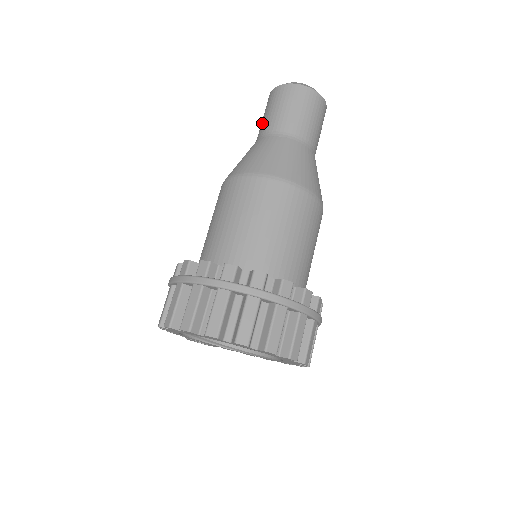
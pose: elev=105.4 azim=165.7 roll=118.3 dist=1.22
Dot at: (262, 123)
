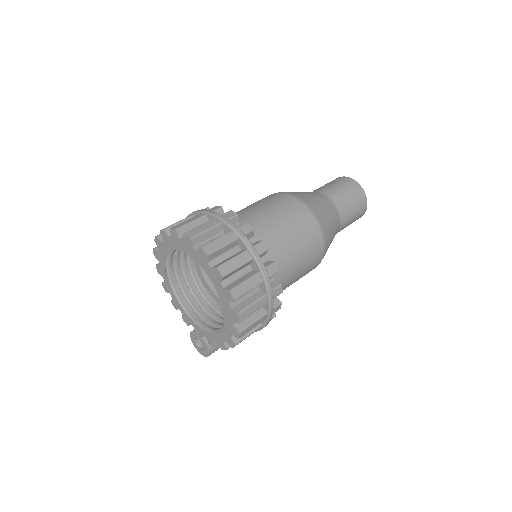
Dot at: occluded
